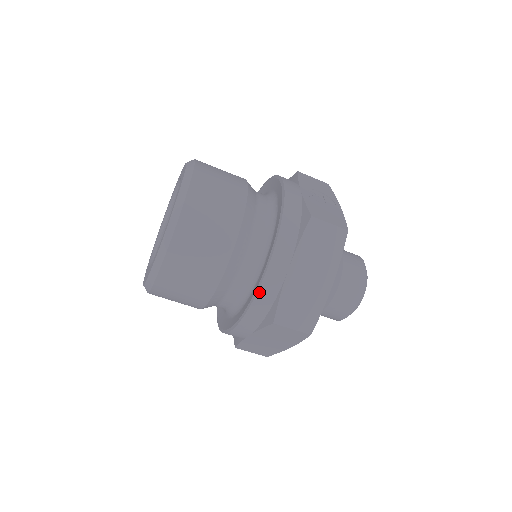
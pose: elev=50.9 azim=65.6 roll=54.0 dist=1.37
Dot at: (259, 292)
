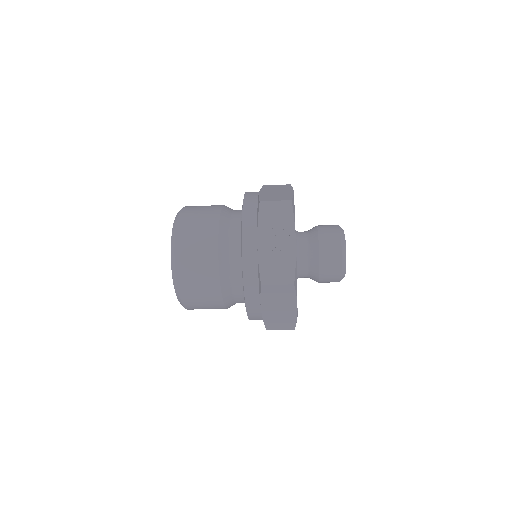
Dot at: (249, 318)
